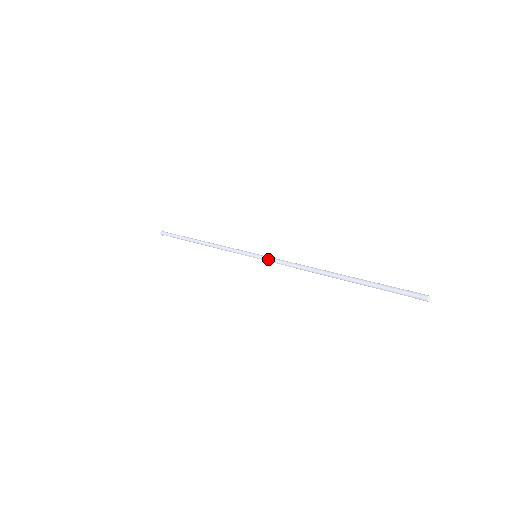
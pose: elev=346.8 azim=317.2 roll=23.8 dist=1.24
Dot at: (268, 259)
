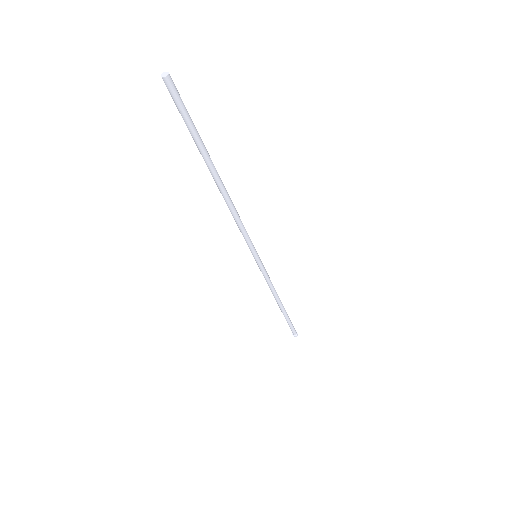
Dot at: occluded
